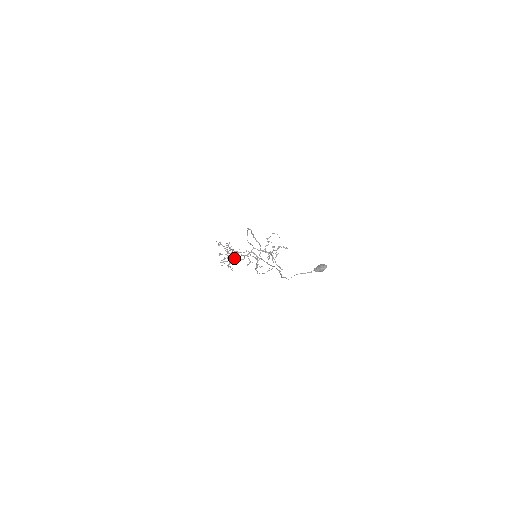
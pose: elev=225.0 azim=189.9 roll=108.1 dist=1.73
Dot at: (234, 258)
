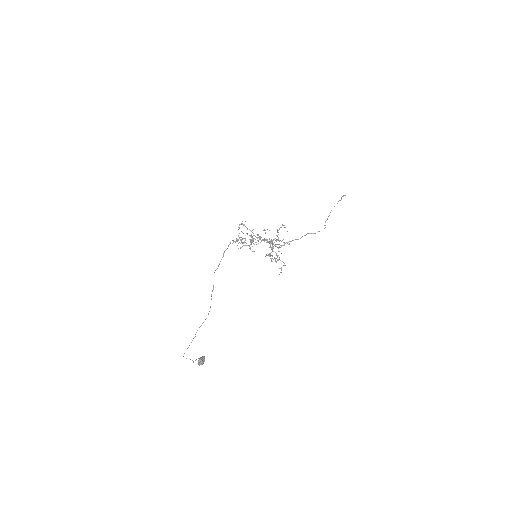
Dot at: (250, 244)
